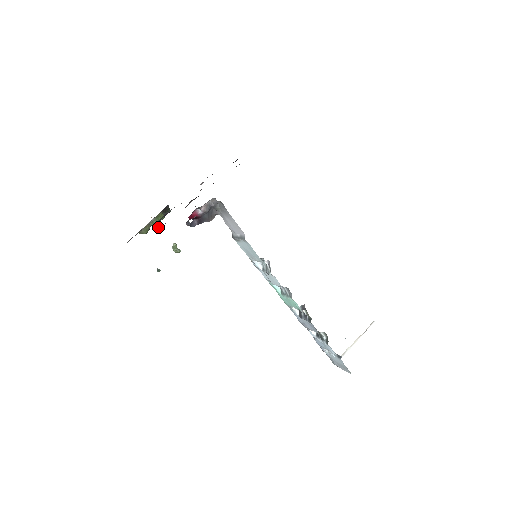
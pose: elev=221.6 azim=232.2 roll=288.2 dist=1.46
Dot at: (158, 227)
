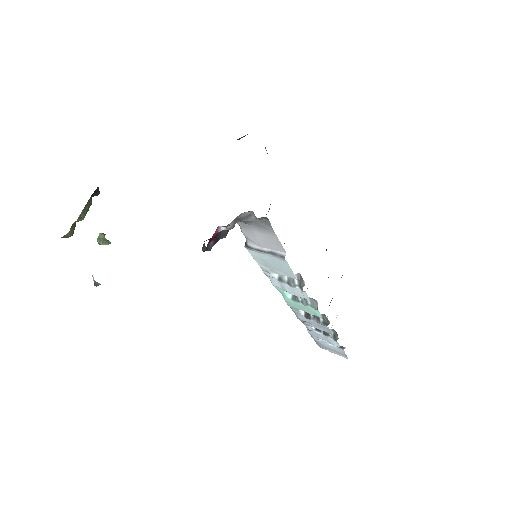
Dot at: occluded
